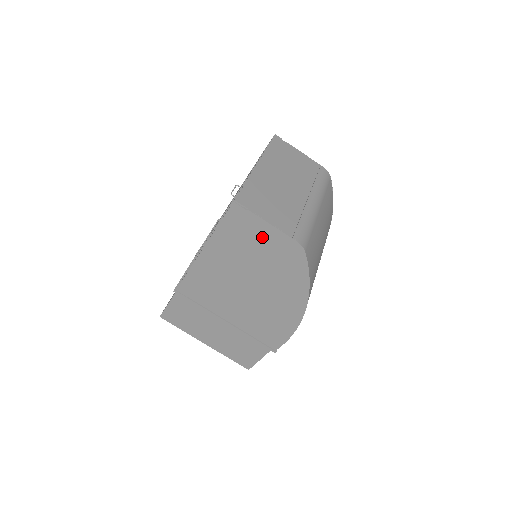
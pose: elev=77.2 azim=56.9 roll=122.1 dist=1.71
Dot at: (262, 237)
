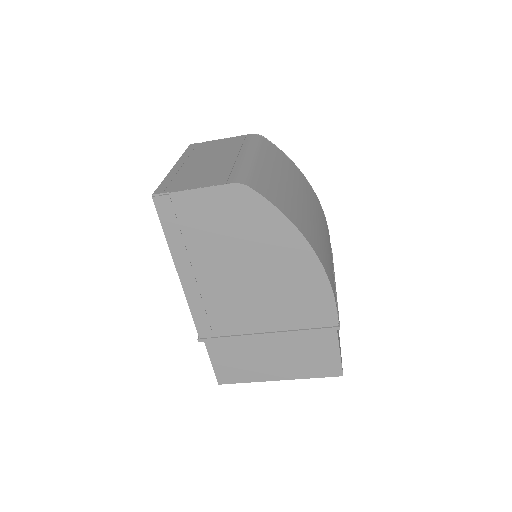
Dot at: (204, 209)
